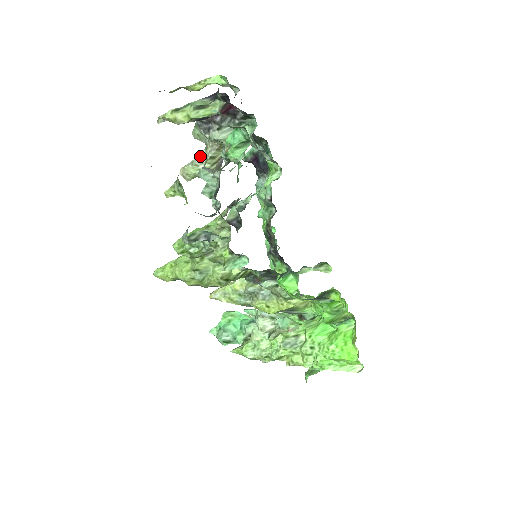
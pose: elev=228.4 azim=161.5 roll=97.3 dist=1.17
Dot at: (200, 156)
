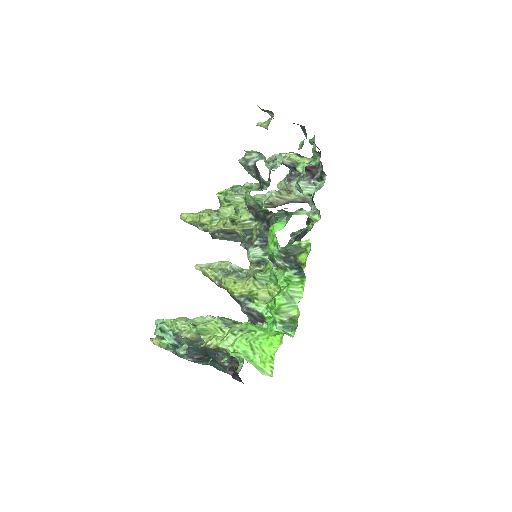
Dot at: (273, 191)
